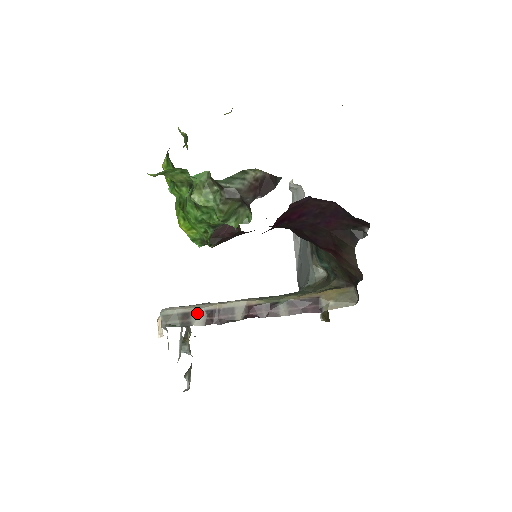
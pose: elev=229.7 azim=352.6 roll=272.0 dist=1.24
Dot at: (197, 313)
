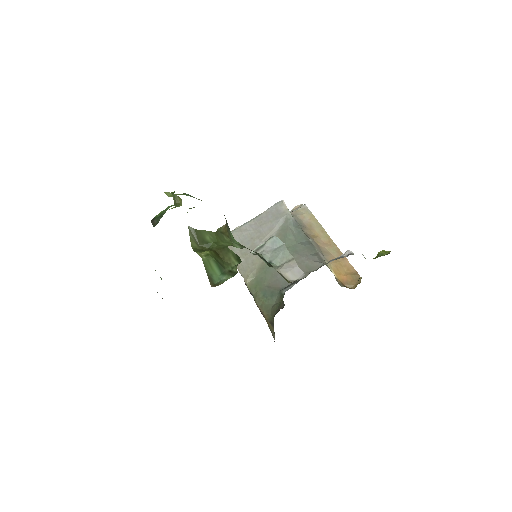
Dot at: occluded
